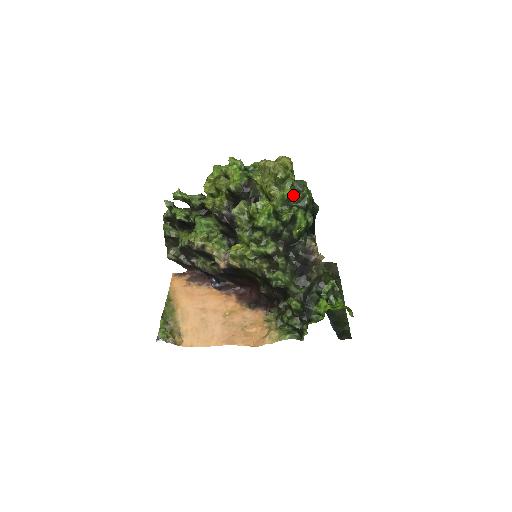
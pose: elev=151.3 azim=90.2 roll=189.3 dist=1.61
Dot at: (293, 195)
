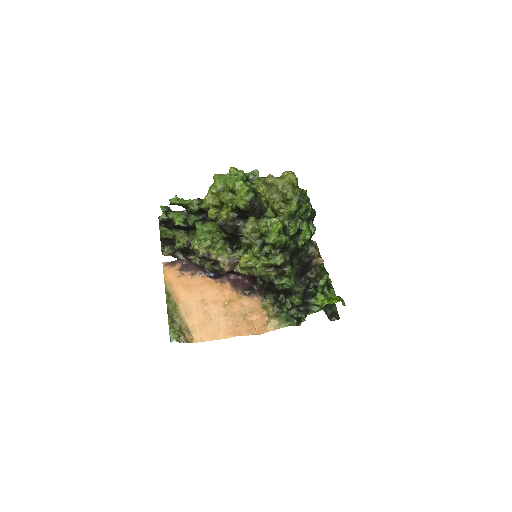
Dot at: (299, 210)
